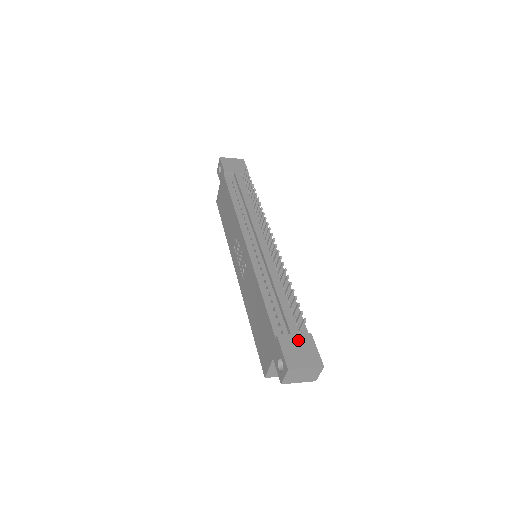
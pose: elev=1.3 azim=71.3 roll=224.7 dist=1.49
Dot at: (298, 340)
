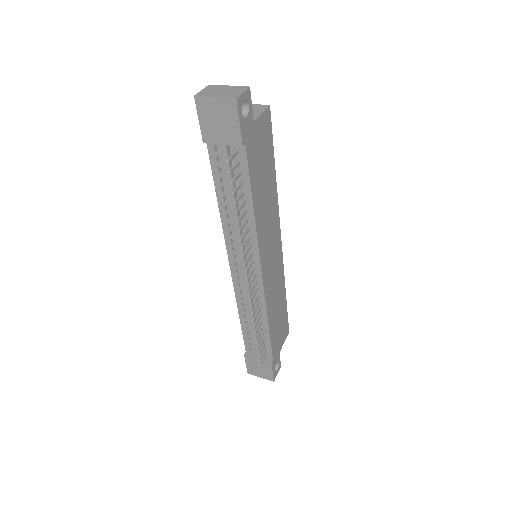
Dot at: (259, 363)
